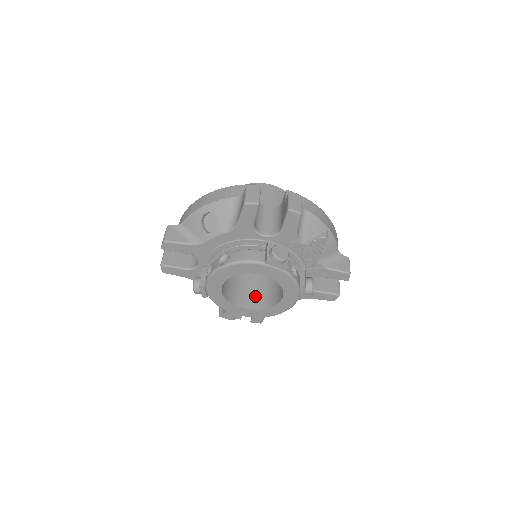
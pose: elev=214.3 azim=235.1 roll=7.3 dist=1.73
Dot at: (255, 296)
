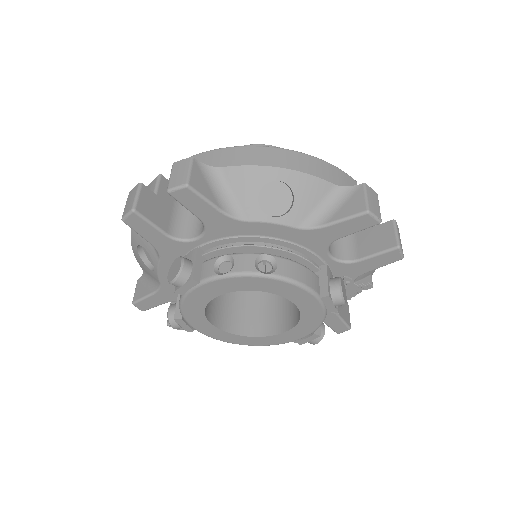
Dot at: (226, 308)
